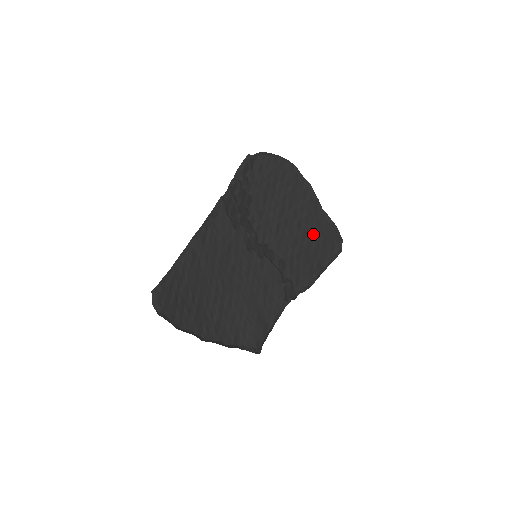
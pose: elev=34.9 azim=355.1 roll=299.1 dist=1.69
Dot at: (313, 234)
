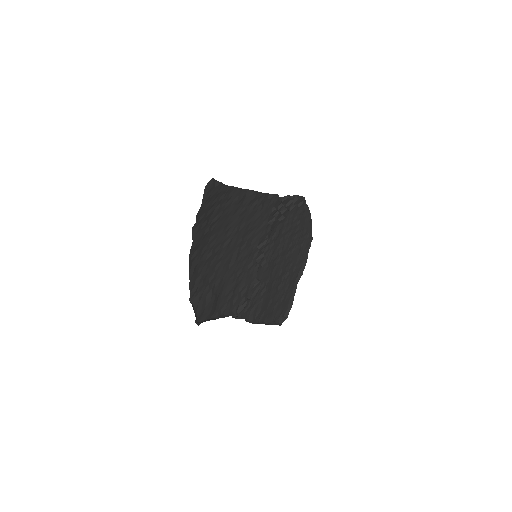
Dot at: (281, 291)
